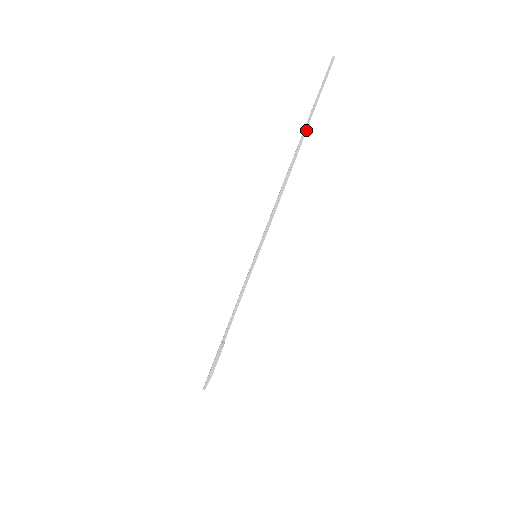
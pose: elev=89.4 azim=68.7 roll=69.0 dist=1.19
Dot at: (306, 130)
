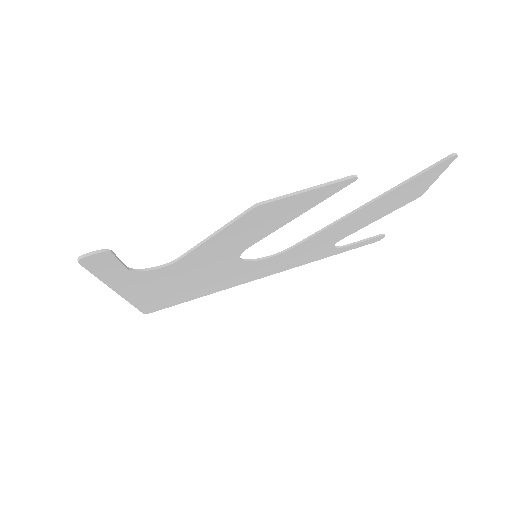
Dot at: (347, 178)
